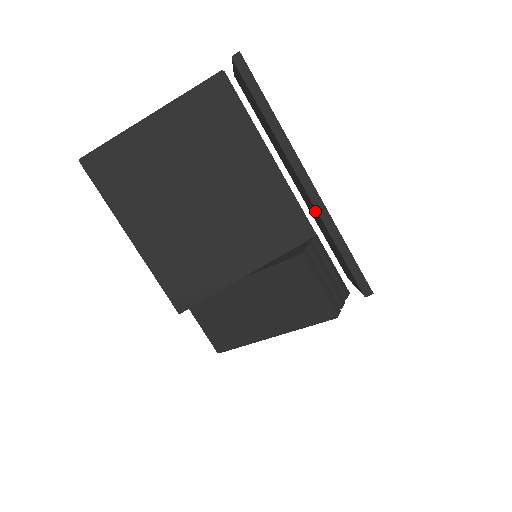
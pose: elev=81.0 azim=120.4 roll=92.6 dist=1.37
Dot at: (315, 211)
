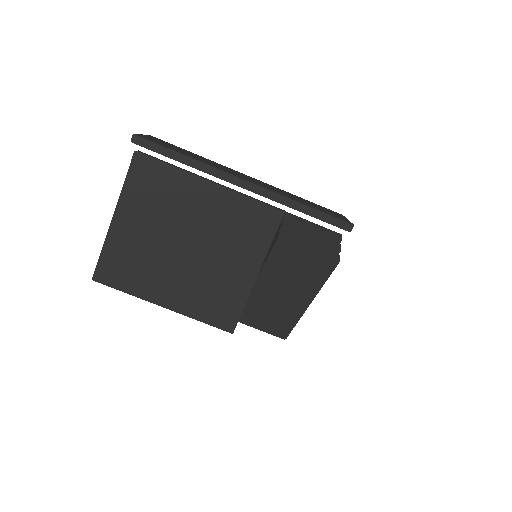
Dot at: occluded
